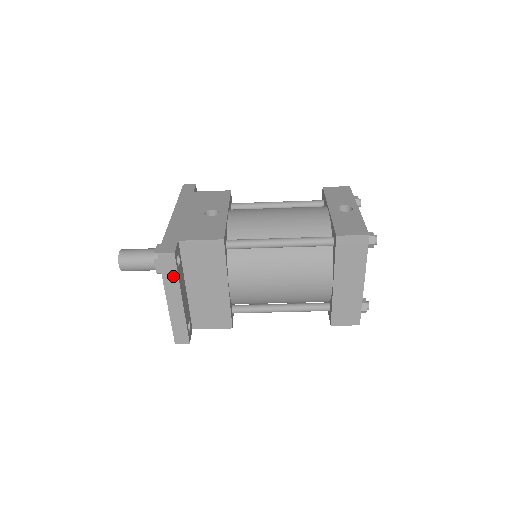
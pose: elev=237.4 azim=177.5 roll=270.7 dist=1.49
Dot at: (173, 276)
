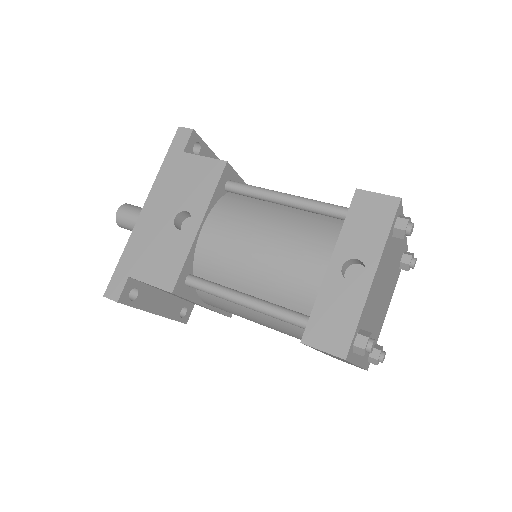
Dot at: occluded
